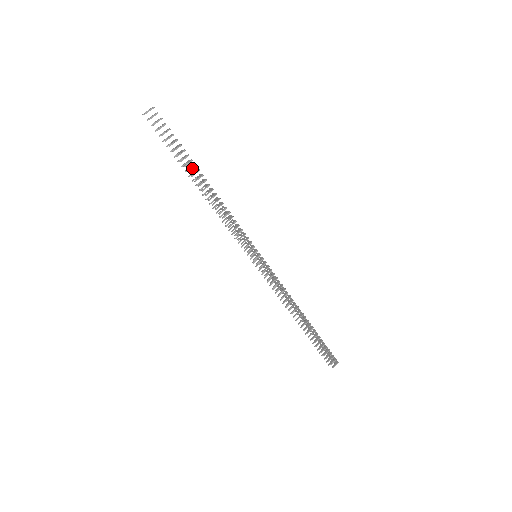
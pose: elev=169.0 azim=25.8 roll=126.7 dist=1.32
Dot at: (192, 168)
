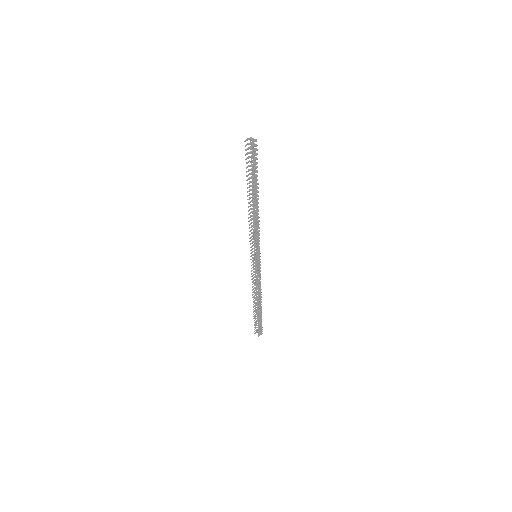
Dot at: (256, 189)
